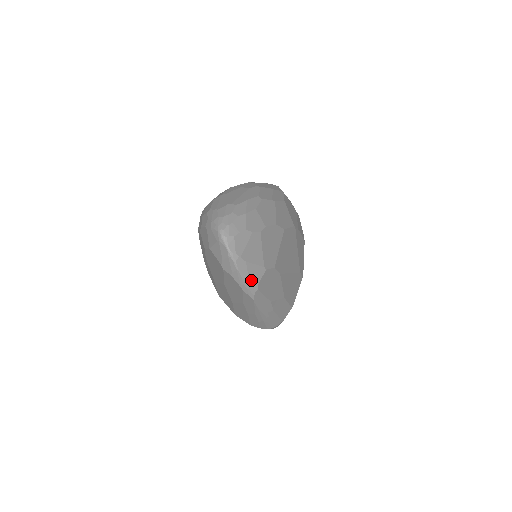
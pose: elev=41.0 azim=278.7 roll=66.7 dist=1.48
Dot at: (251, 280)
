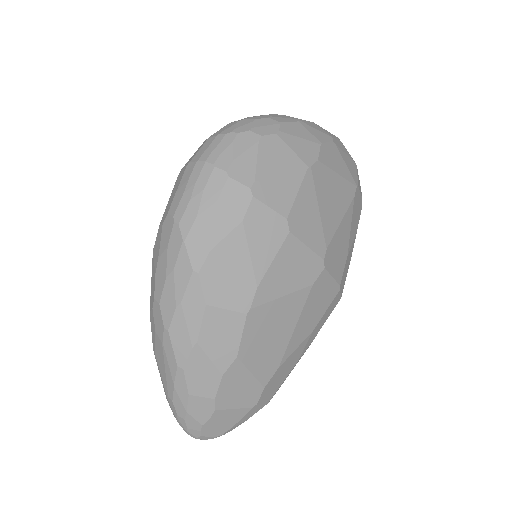
Dot at: (253, 414)
